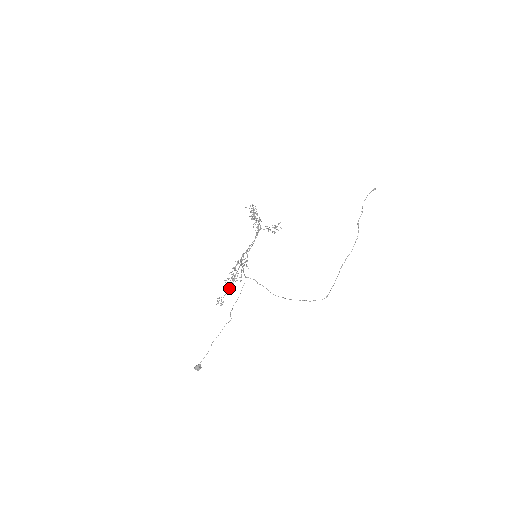
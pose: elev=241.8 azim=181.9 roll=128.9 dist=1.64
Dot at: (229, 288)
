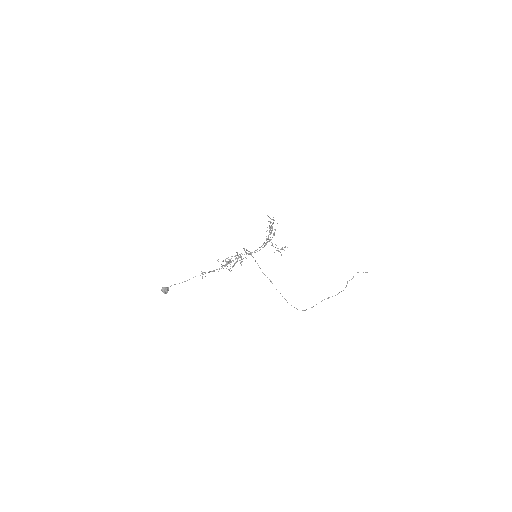
Dot at: (217, 269)
